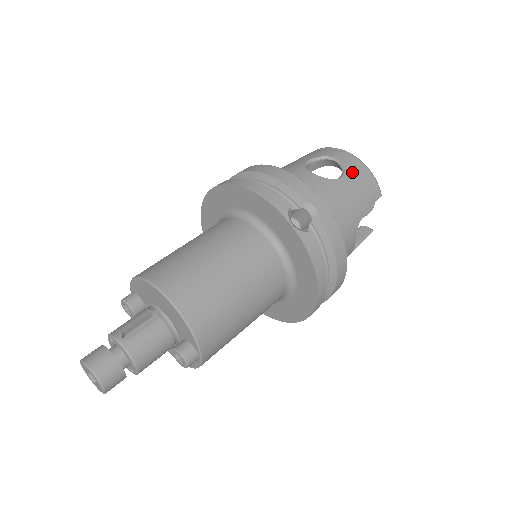
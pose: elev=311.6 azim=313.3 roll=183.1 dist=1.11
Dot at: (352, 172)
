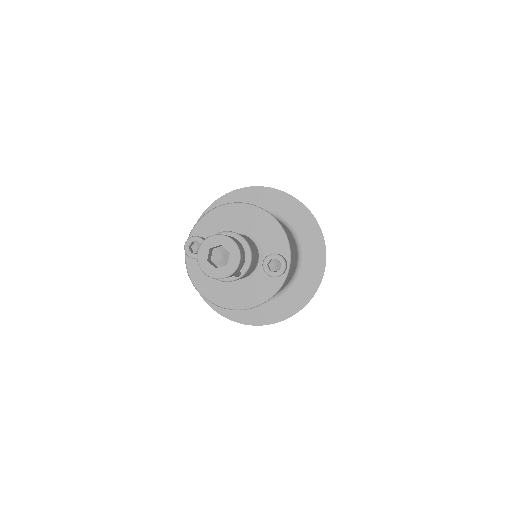
Dot at: occluded
